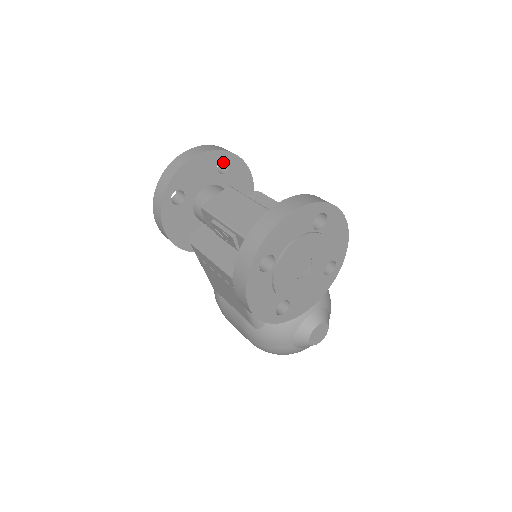
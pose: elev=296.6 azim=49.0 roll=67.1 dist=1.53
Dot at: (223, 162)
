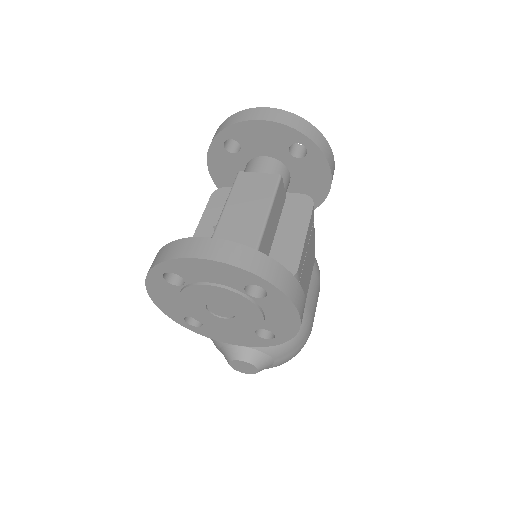
Dot at: occluded
